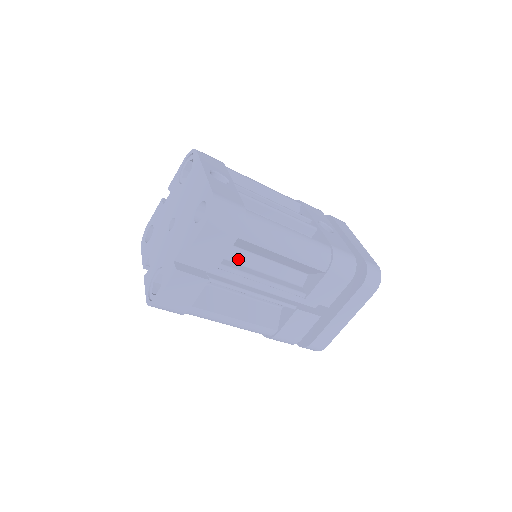
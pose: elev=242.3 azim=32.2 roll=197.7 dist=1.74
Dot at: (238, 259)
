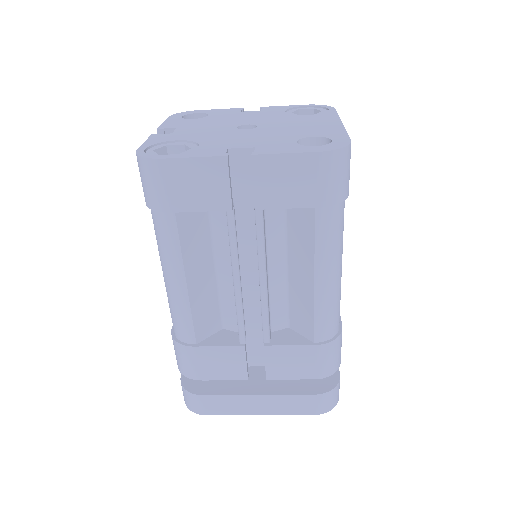
Dot at: (271, 230)
